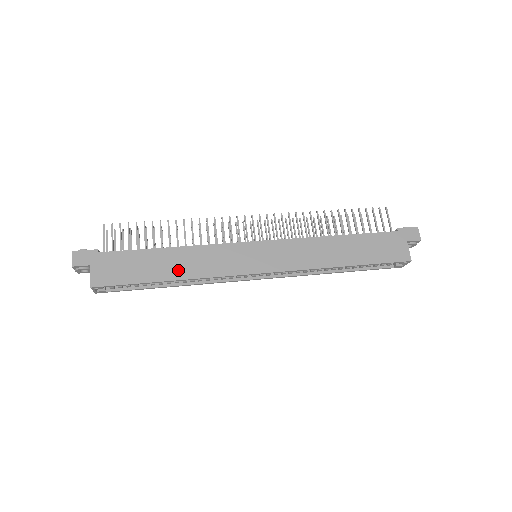
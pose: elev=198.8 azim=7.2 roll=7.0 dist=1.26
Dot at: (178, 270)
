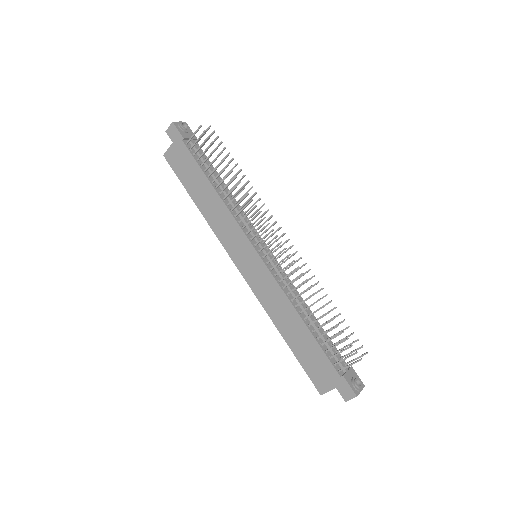
Dot at: (205, 206)
